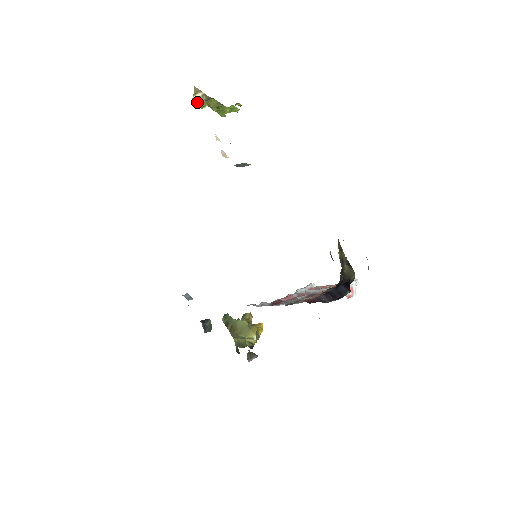
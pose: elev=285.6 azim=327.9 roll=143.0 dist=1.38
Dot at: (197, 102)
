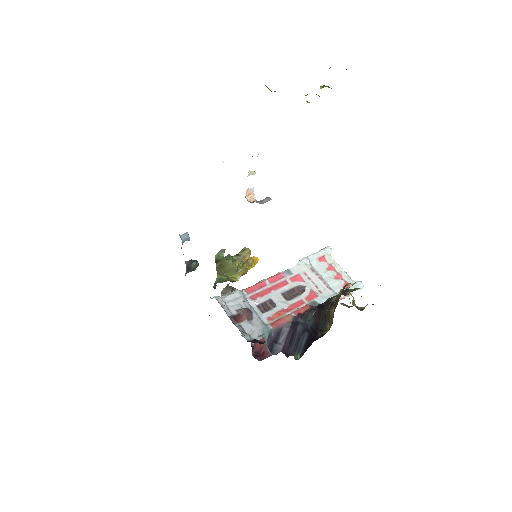
Dot at: occluded
